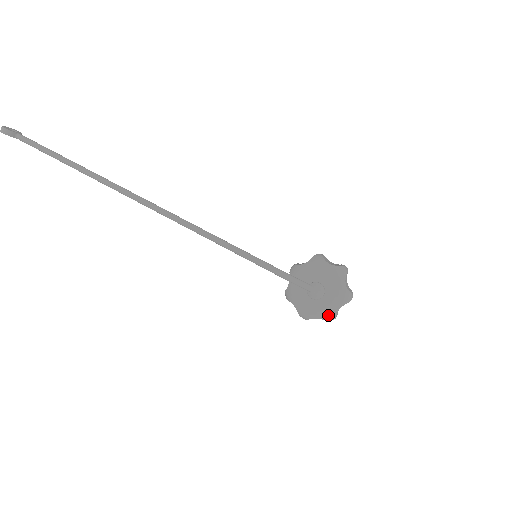
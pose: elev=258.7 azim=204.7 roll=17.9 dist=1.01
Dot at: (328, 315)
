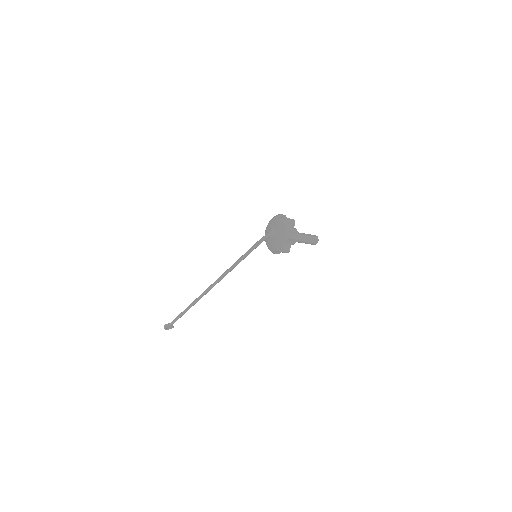
Dot at: (285, 236)
